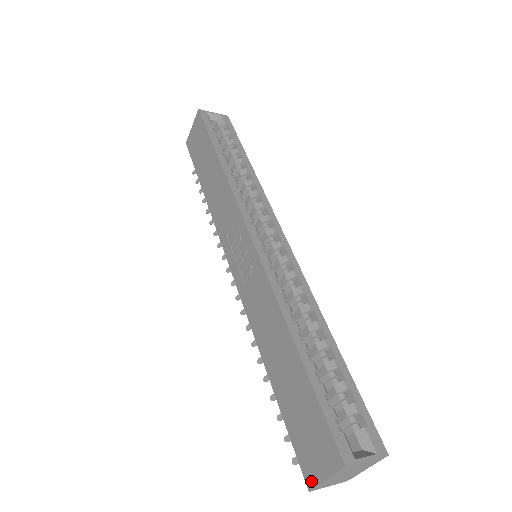
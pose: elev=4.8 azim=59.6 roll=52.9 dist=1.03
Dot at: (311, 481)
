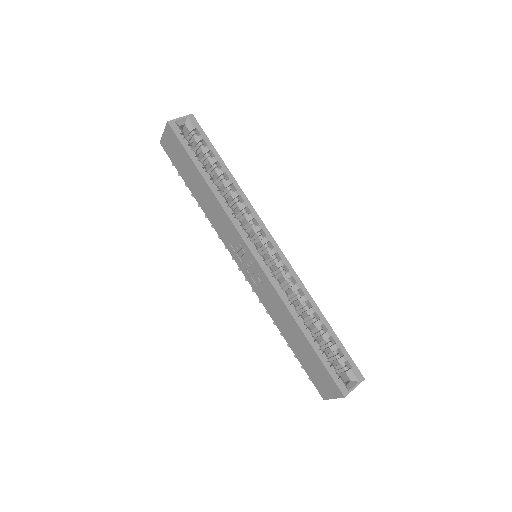
Dot at: (325, 397)
